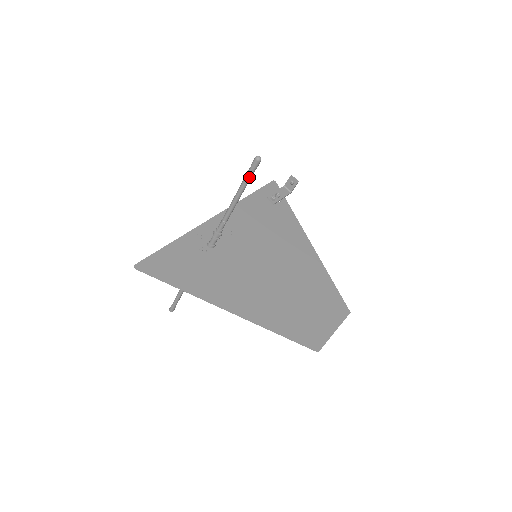
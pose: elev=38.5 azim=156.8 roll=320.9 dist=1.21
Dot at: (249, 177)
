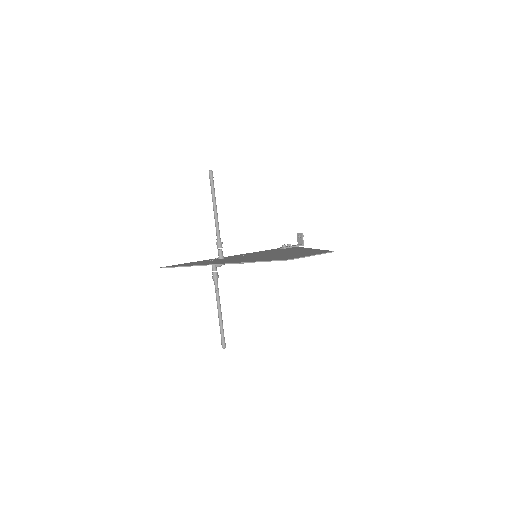
Dot at: (212, 186)
